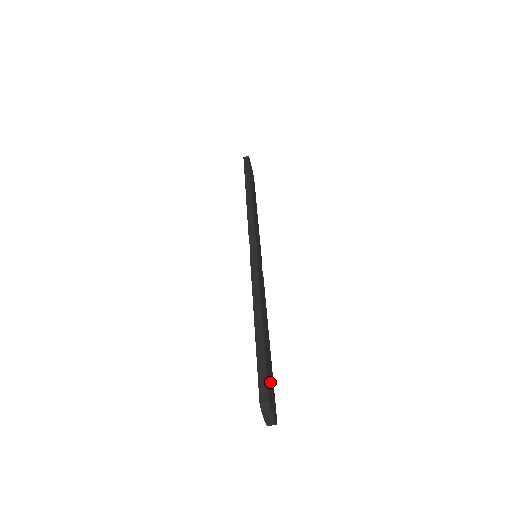
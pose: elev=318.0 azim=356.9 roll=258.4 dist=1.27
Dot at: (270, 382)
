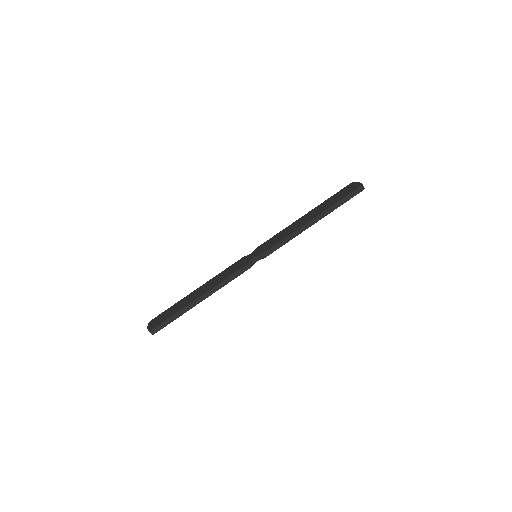
Dot at: occluded
